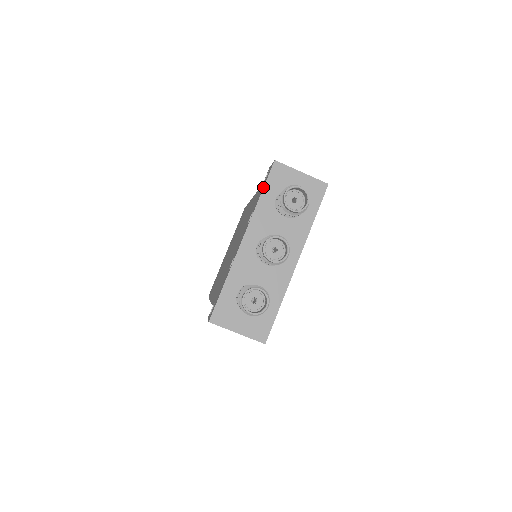
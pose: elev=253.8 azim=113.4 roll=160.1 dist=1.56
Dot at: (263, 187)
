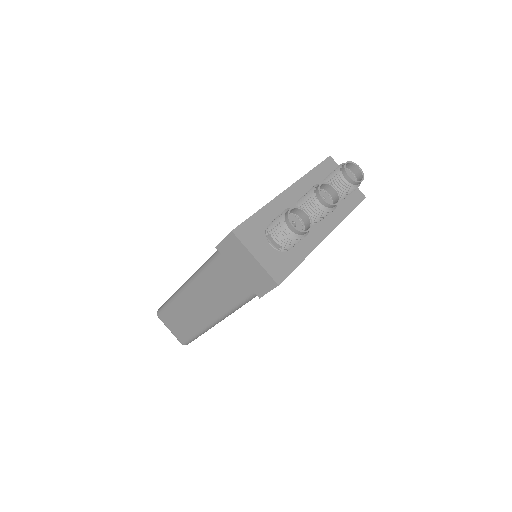
Dot at: occluded
